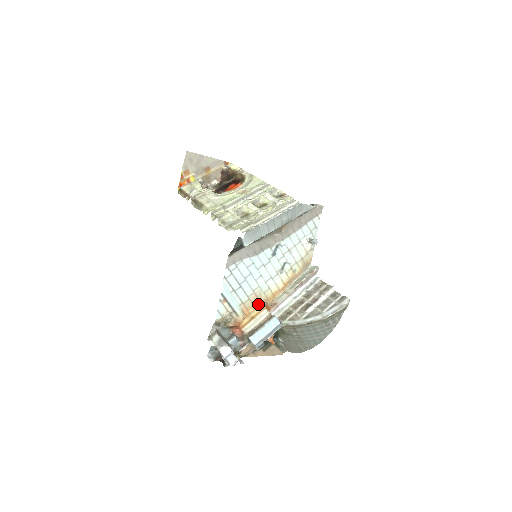
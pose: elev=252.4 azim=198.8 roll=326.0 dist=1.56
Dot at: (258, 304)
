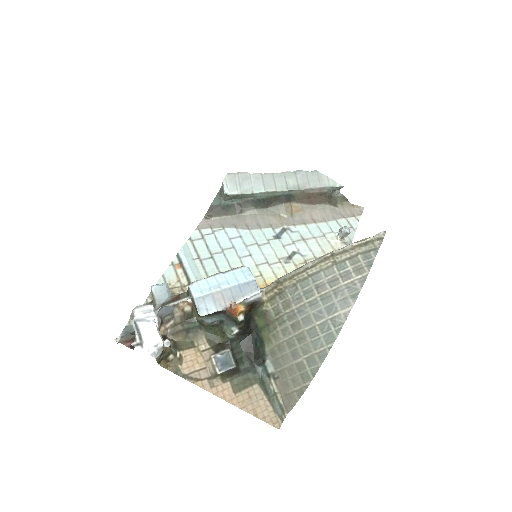
Dot at: occluded
